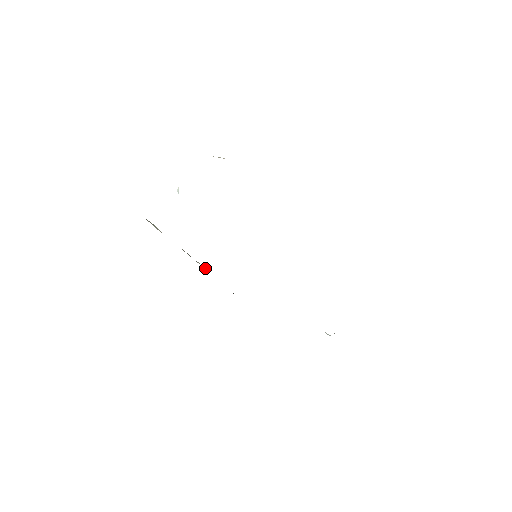
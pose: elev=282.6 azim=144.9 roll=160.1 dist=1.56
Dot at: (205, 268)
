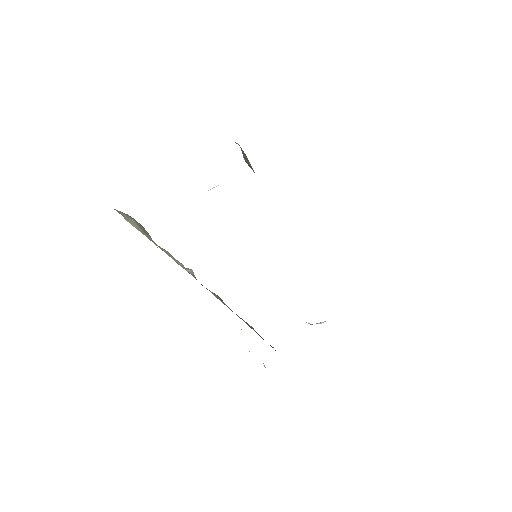
Dot at: (186, 269)
